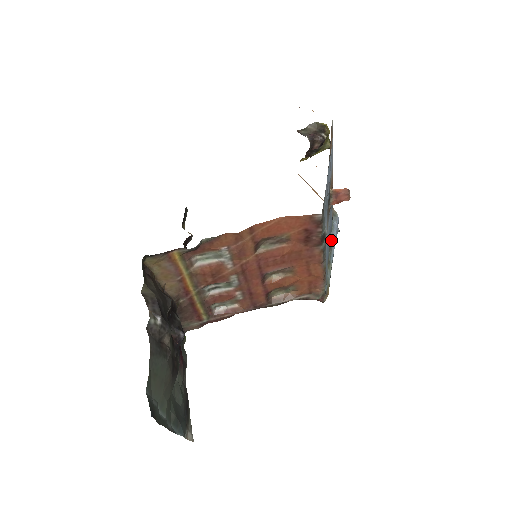
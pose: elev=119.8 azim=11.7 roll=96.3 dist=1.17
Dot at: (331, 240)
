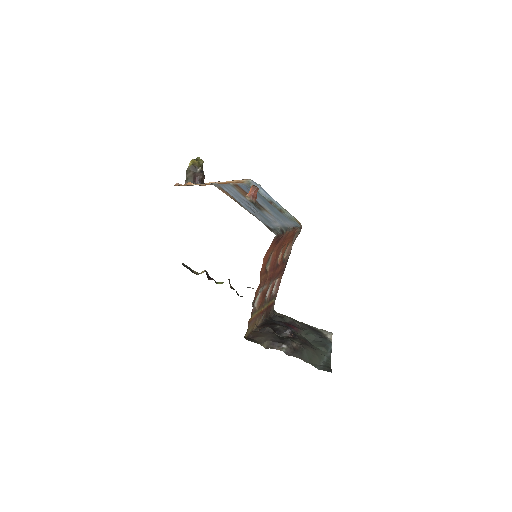
Dot at: (266, 198)
